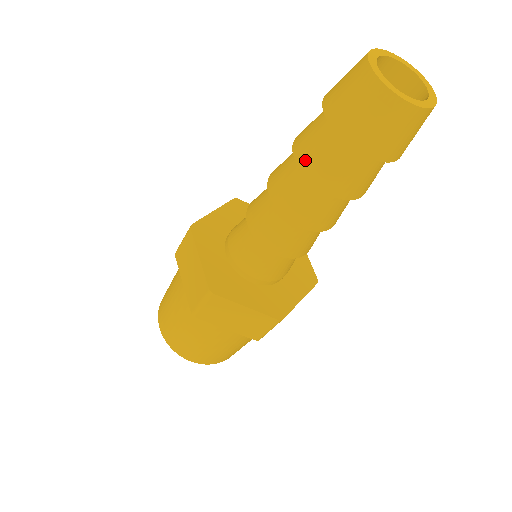
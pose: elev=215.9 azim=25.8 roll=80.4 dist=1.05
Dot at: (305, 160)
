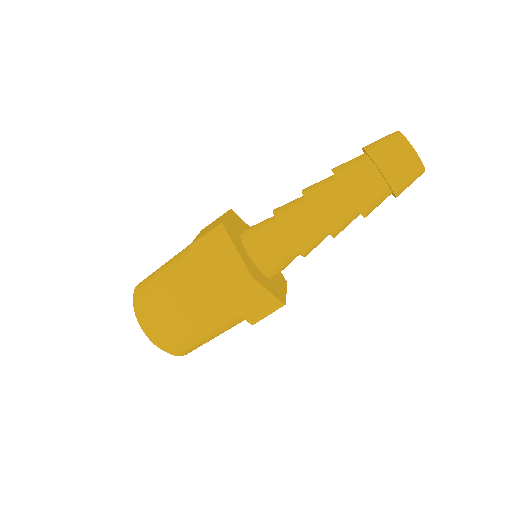
Dot at: (338, 167)
